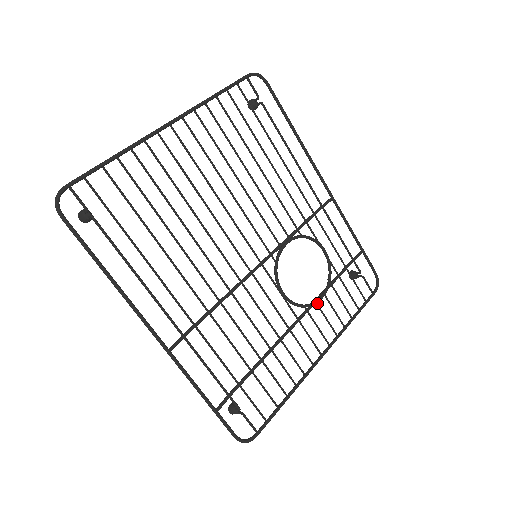
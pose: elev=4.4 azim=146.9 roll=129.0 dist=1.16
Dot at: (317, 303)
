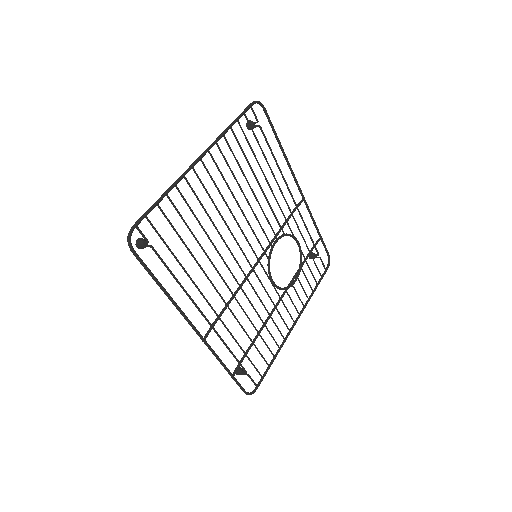
Dot at: (293, 284)
